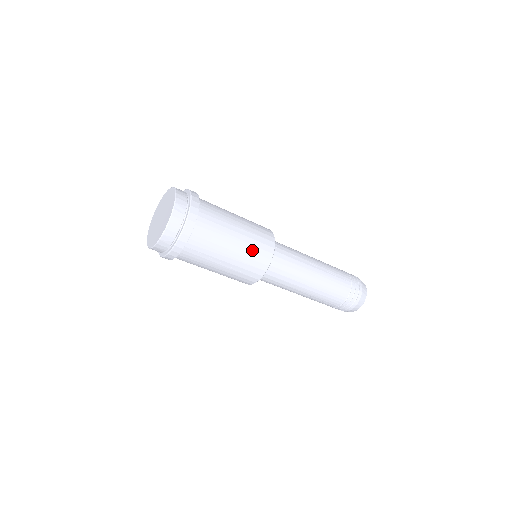
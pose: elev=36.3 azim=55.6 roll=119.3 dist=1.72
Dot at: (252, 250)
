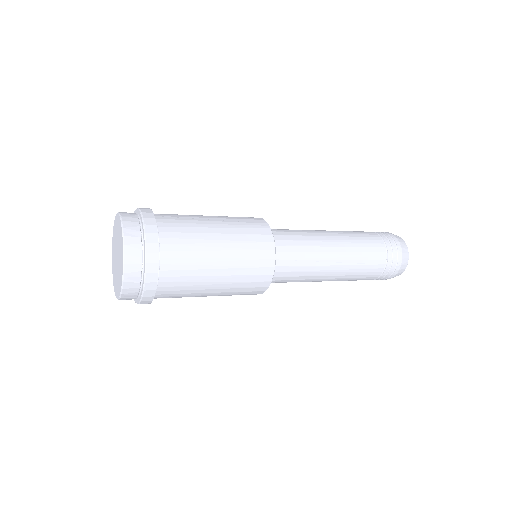
Dot at: (241, 286)
